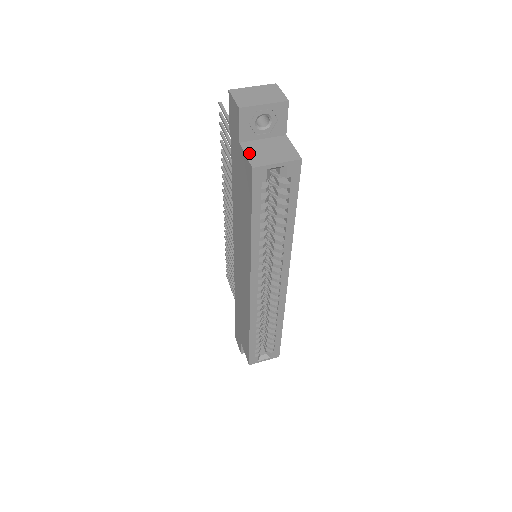
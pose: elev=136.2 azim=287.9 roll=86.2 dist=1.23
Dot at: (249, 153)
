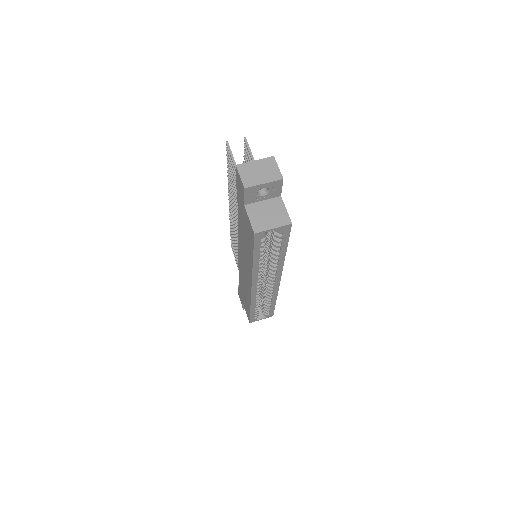
Dot at: (252, 217)
